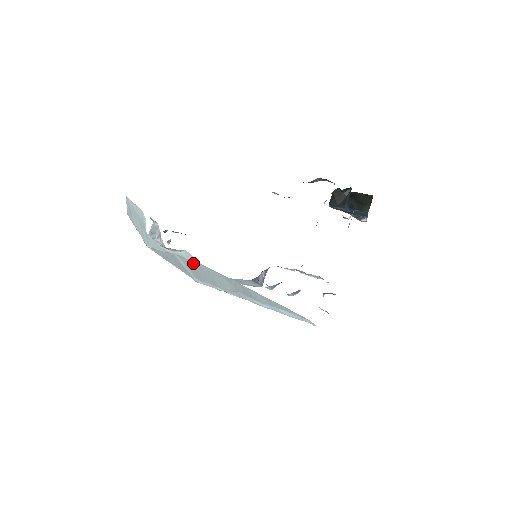
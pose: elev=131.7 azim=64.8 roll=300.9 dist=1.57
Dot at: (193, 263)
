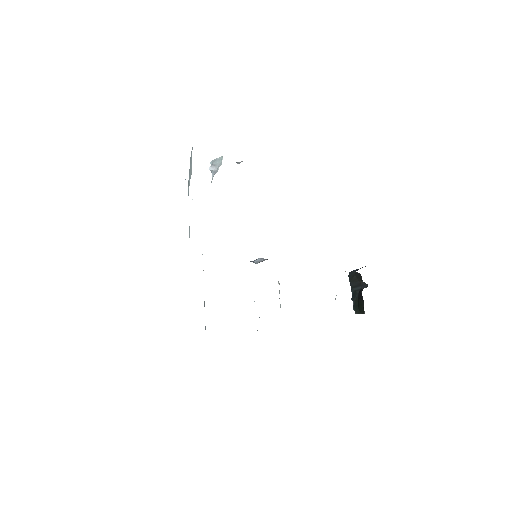
Dot at: occluded
